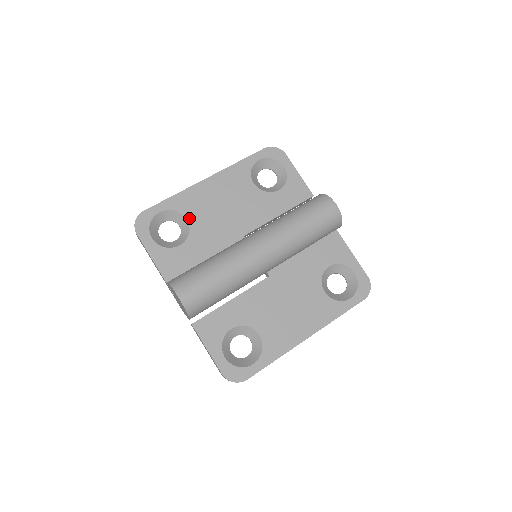
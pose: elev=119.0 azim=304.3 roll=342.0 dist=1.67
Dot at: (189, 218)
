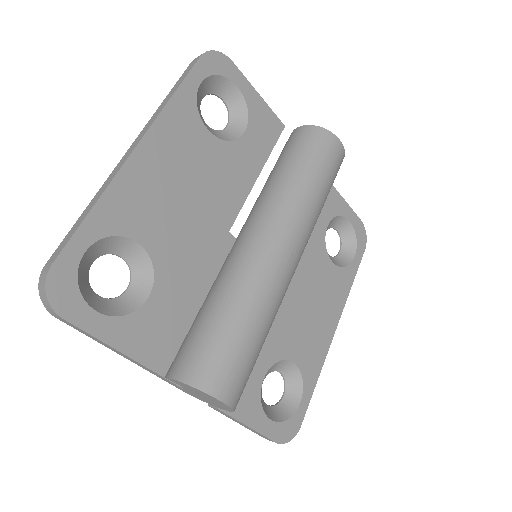
Dot at: (141, 239)
